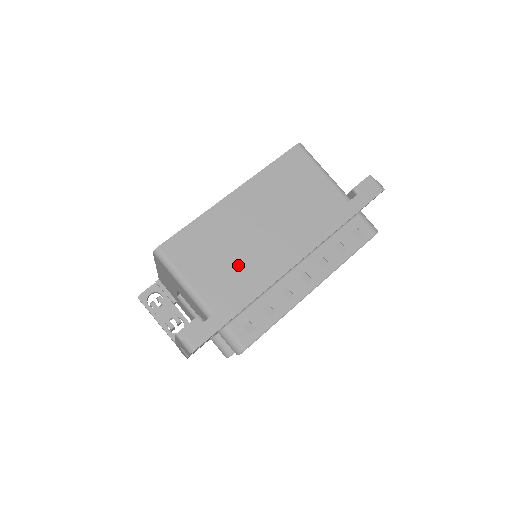
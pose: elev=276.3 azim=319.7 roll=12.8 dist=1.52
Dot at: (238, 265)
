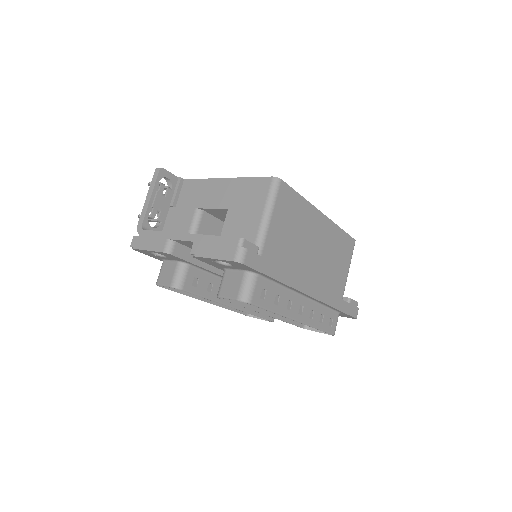
Dot at: (291, 253)
